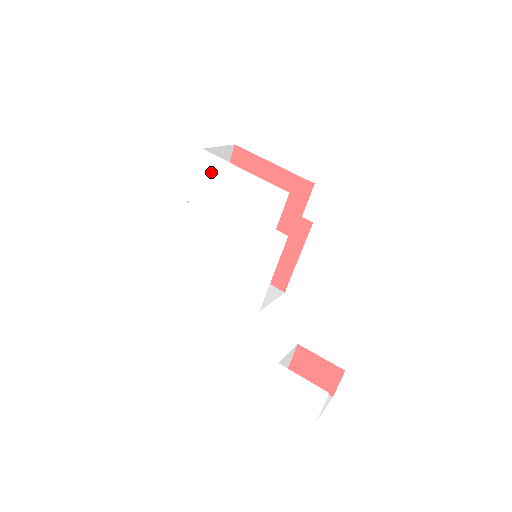
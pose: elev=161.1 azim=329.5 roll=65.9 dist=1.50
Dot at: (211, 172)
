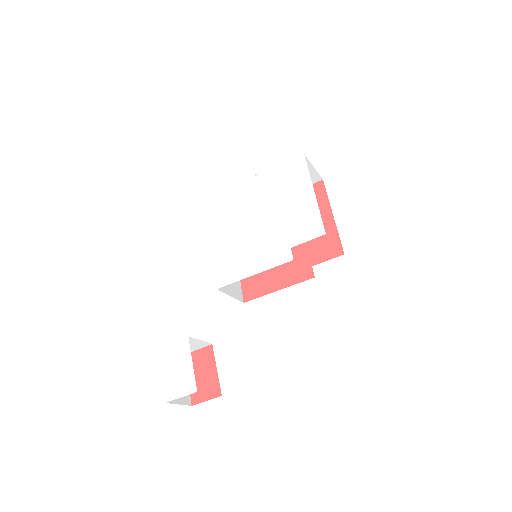
Dot at: (293, 172)
